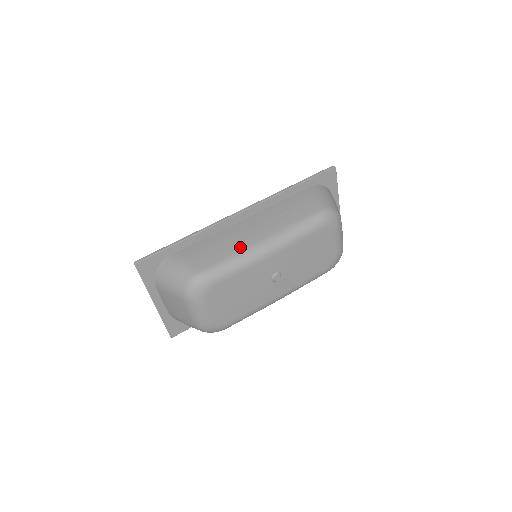
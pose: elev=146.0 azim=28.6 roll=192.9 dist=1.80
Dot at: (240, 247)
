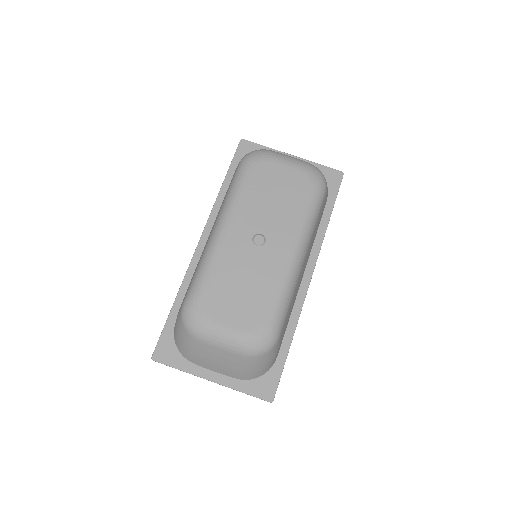
Dot at: (202, 254)
